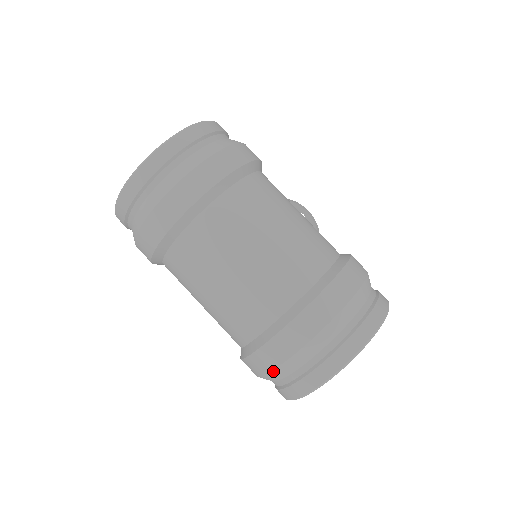
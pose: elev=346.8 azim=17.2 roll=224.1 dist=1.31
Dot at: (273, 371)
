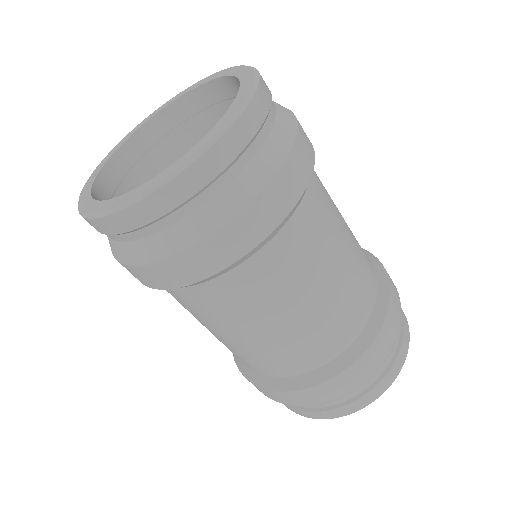
Dot at: (343, 394)
